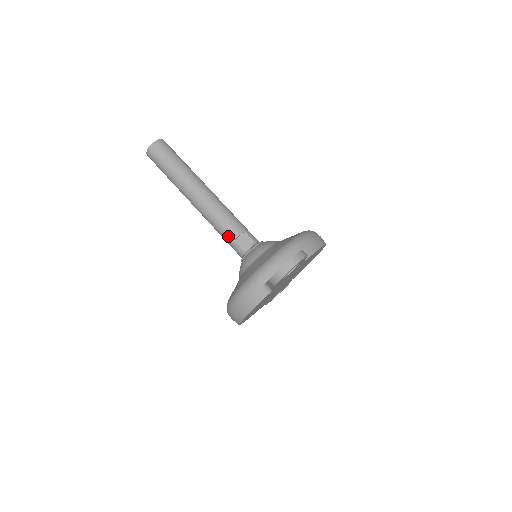
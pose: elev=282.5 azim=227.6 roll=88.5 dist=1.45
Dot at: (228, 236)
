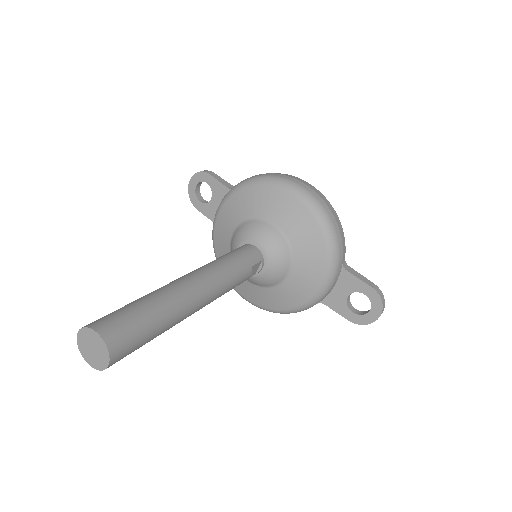
Dot at: occluded
